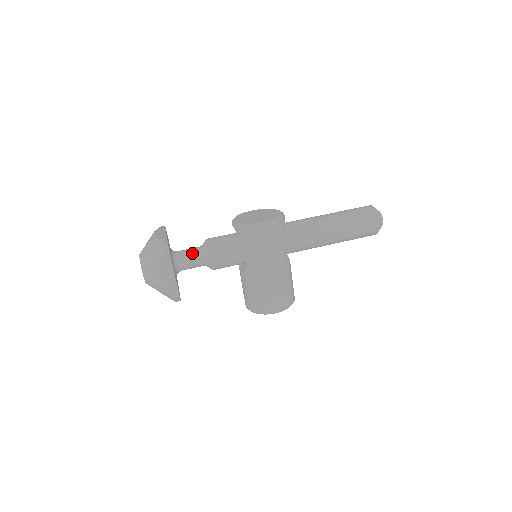
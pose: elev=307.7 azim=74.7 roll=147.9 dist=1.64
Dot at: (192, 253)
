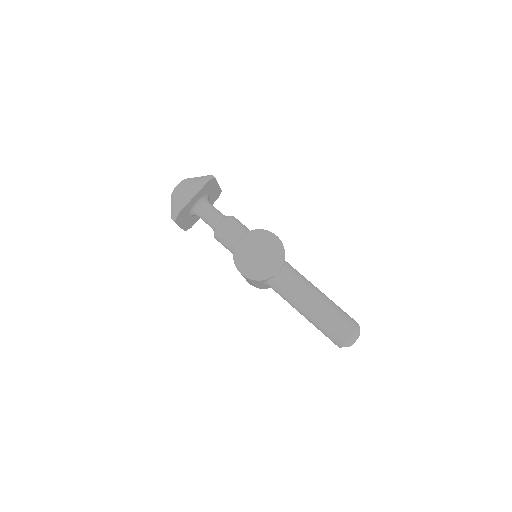
Dot at: (207, 220)
